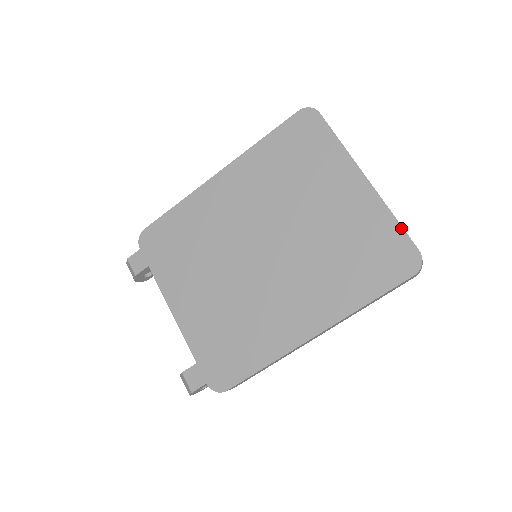
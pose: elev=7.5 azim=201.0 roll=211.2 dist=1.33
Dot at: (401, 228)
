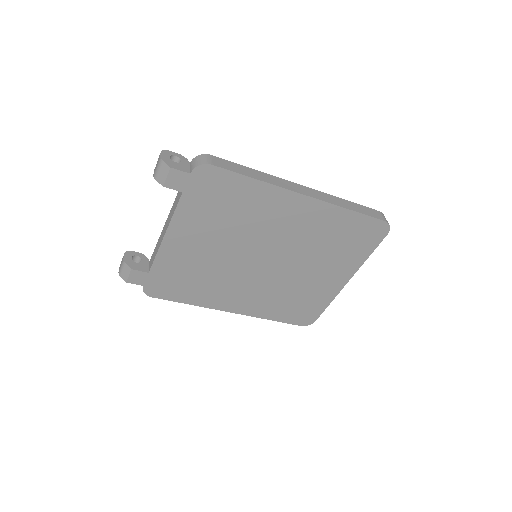
Dot at: (324, 309)
